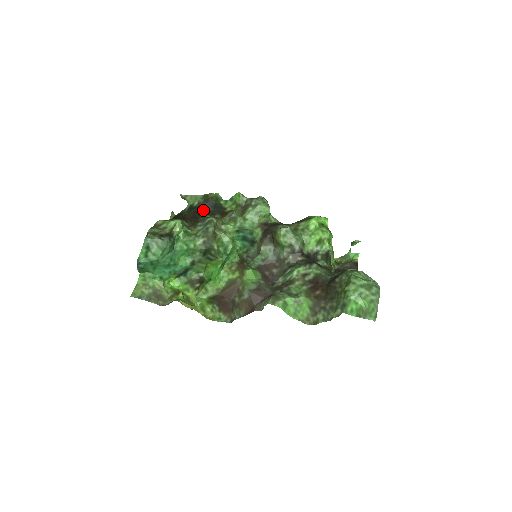
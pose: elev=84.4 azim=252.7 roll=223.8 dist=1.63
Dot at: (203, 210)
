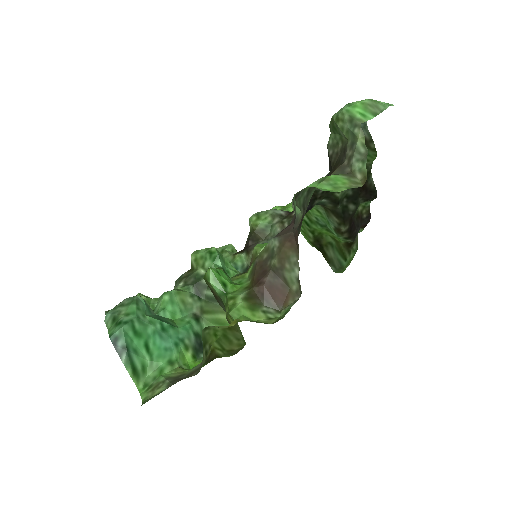
Dot at: occluded
